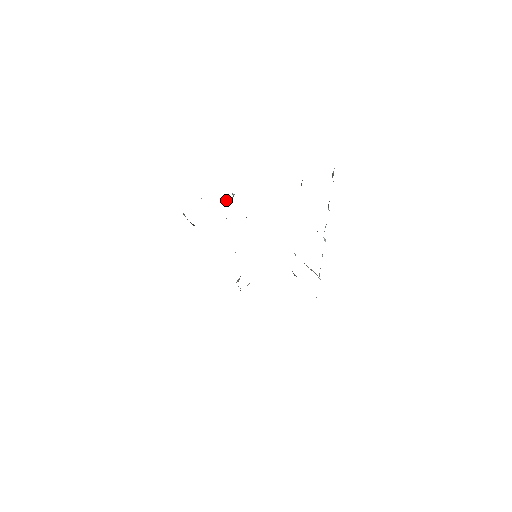
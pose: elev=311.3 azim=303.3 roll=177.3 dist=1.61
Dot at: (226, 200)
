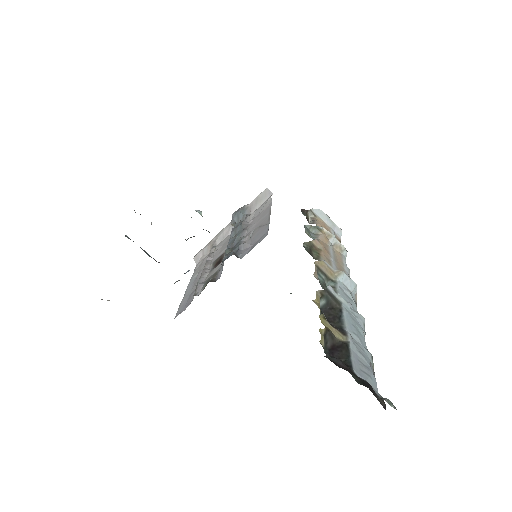
Dot at: occluded
